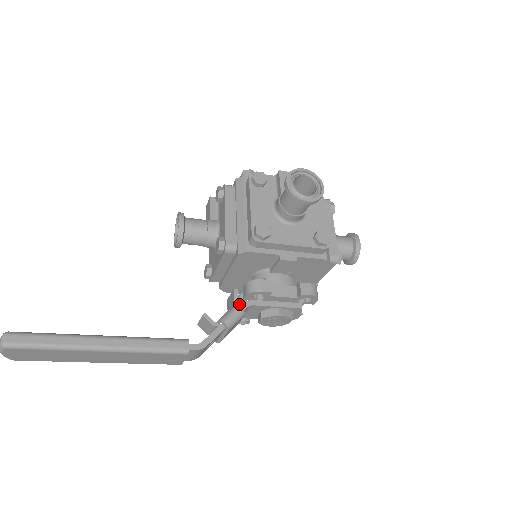
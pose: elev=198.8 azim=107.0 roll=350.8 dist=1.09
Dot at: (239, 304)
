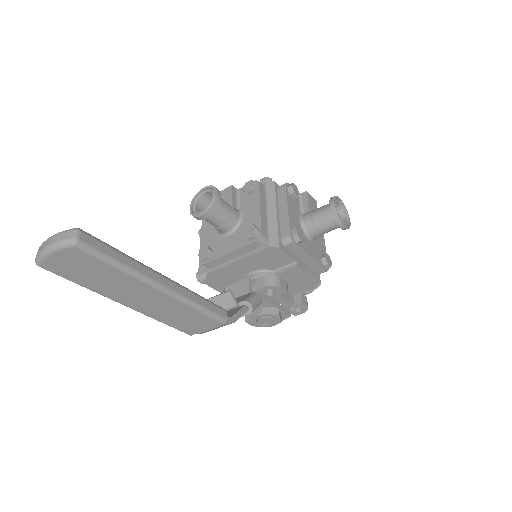
Dot at: occluded
